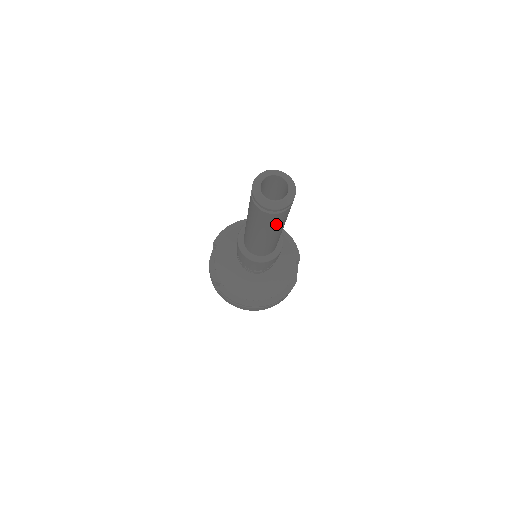
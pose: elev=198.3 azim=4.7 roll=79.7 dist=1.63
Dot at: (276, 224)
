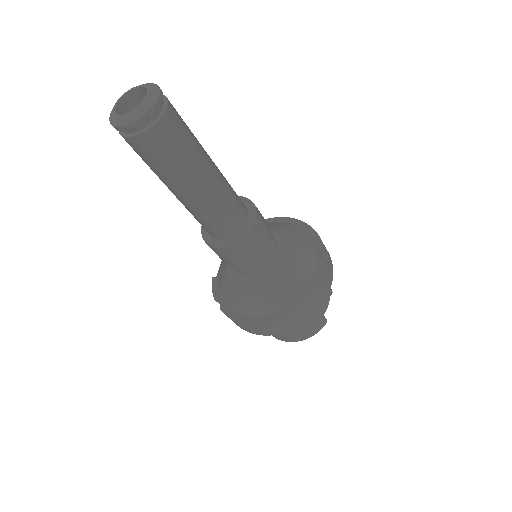
Dot at: (168, 160)
